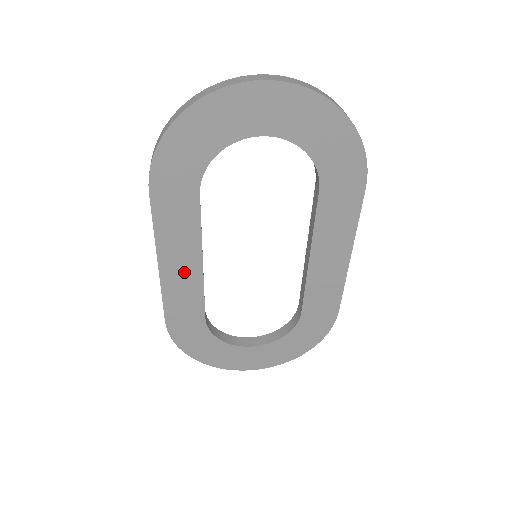
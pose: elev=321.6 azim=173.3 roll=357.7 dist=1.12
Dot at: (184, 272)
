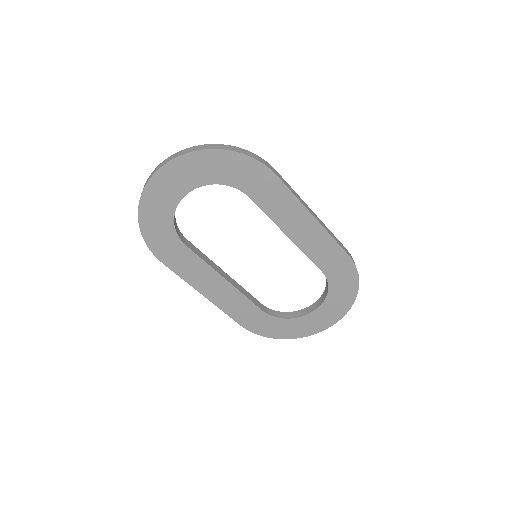
Dot at: (222, 292)
